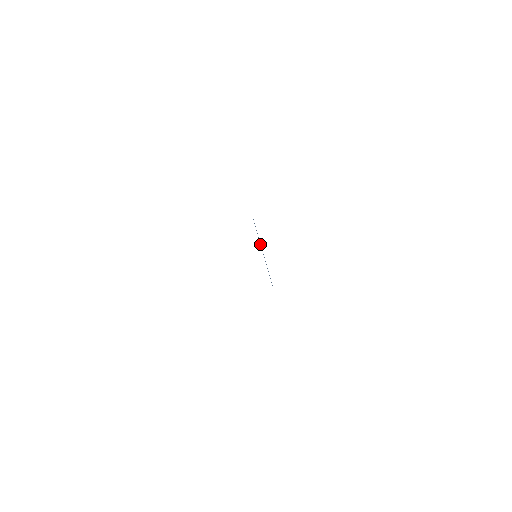
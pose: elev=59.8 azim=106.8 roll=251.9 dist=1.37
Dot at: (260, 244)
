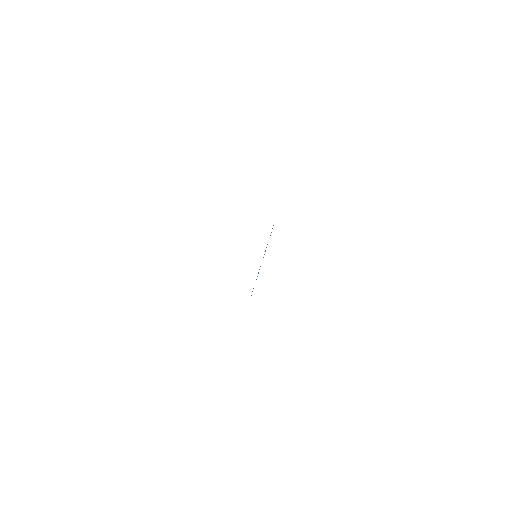
Dot at: (266, 247)
